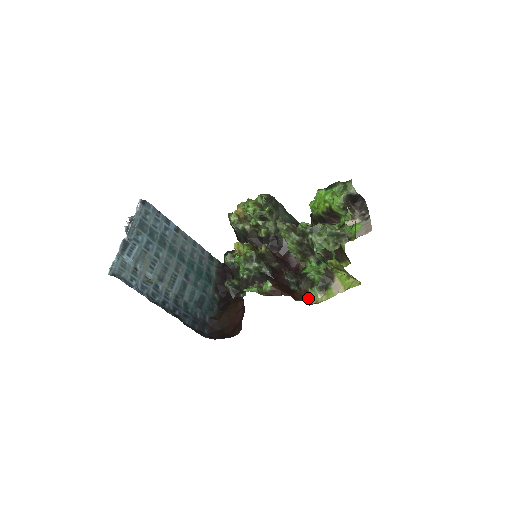
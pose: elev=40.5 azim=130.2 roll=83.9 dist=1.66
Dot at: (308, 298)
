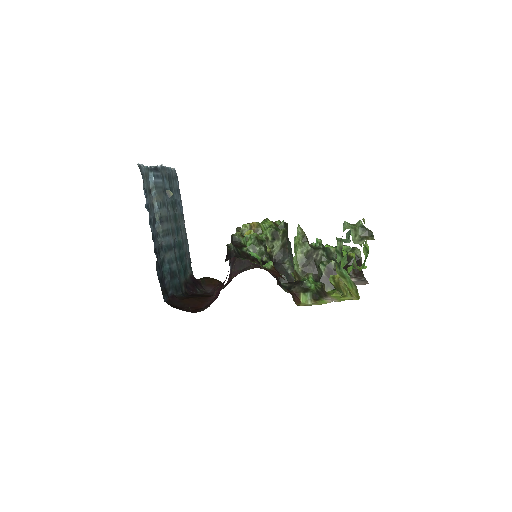
Dot at: (297, 300)
